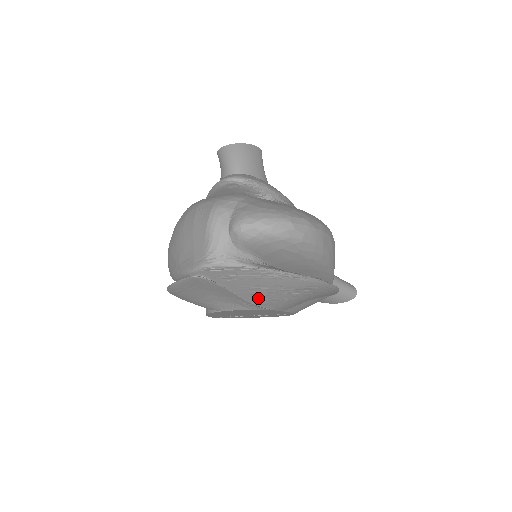
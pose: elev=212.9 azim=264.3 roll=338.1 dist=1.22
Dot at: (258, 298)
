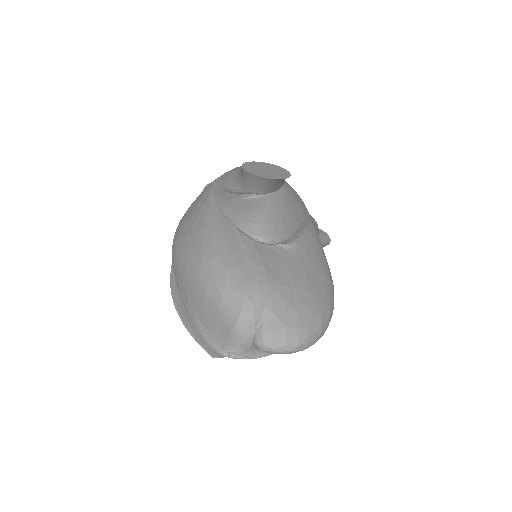
Dot at: occluded
